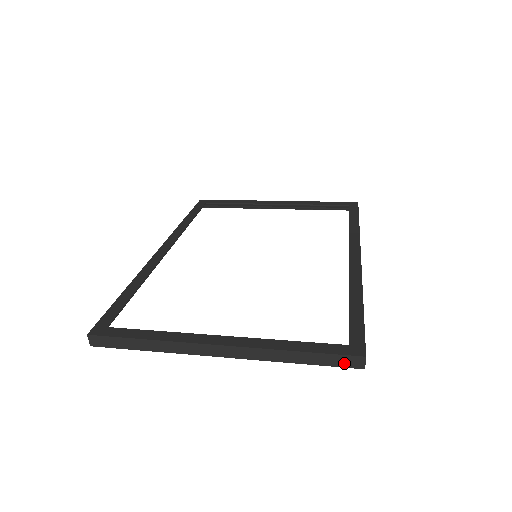
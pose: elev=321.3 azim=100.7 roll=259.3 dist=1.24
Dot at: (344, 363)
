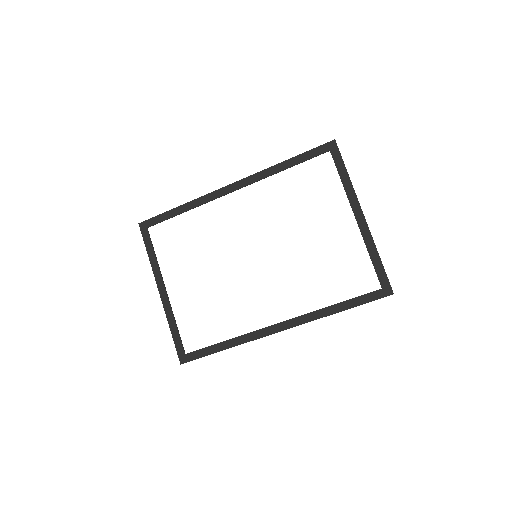
Dot at: occluded
